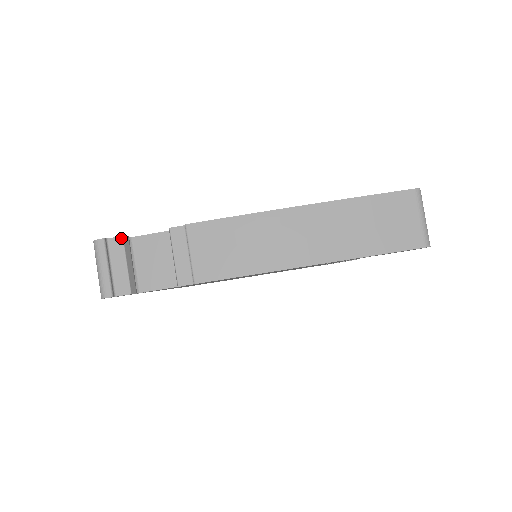
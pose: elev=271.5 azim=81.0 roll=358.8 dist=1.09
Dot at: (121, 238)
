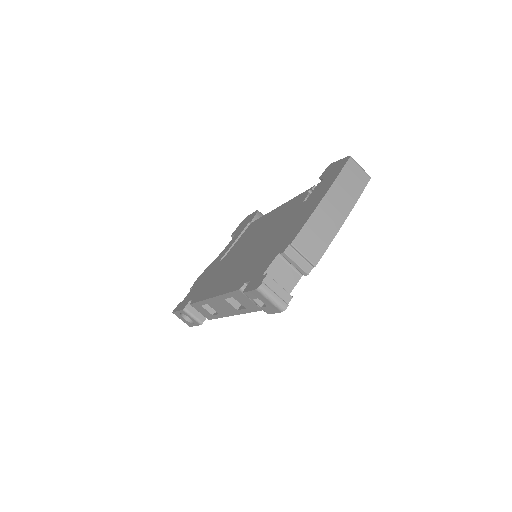
Dot at: (268, 276)
